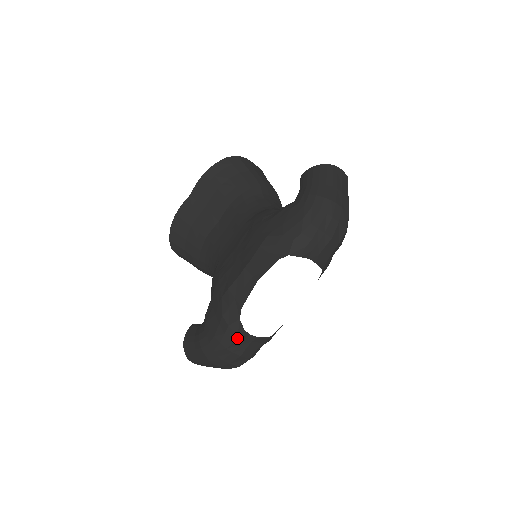
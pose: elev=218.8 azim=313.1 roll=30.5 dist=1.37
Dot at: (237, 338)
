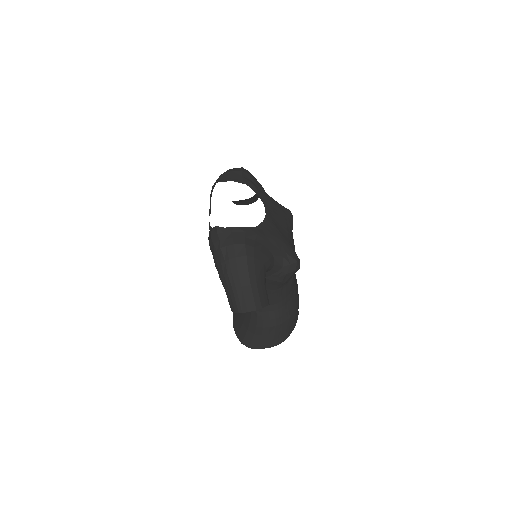
Dot at: (219, 236)
